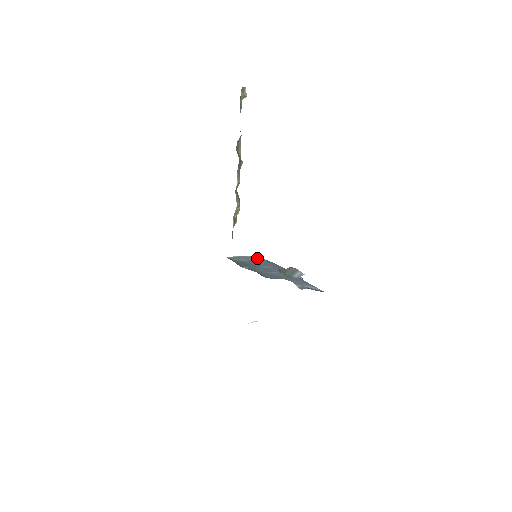
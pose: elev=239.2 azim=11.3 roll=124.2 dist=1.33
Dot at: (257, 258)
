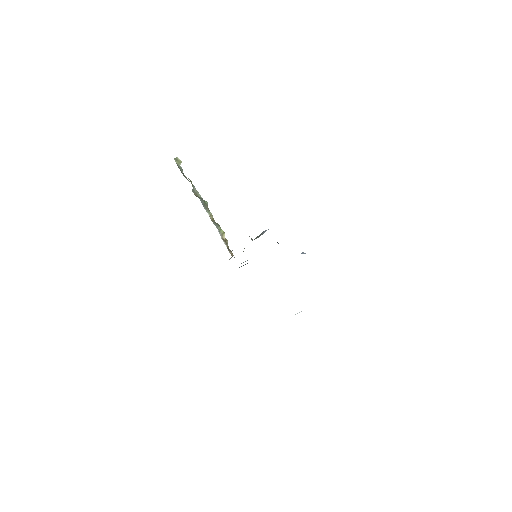
Dot at: occluded
